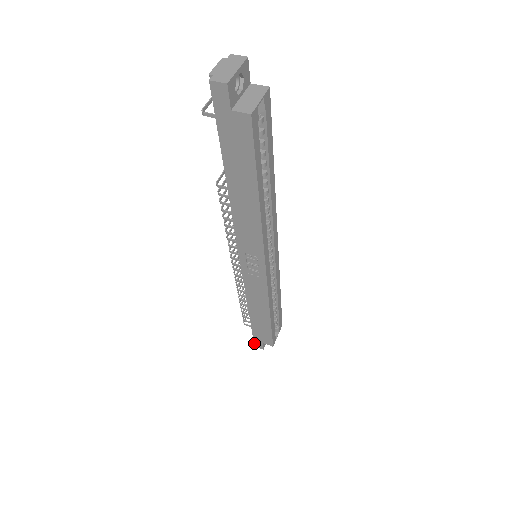
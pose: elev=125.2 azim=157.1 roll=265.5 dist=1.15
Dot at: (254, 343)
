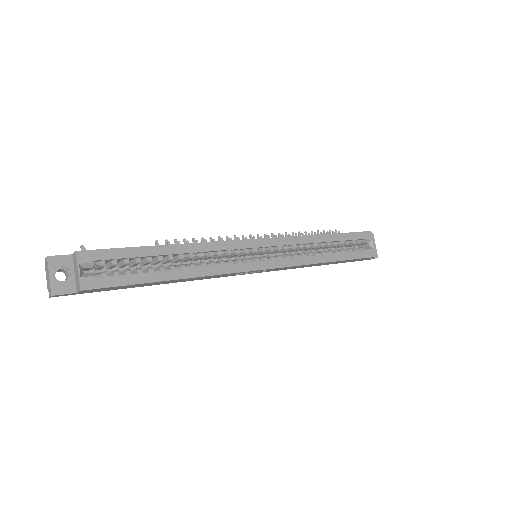
Dot at: occluded
